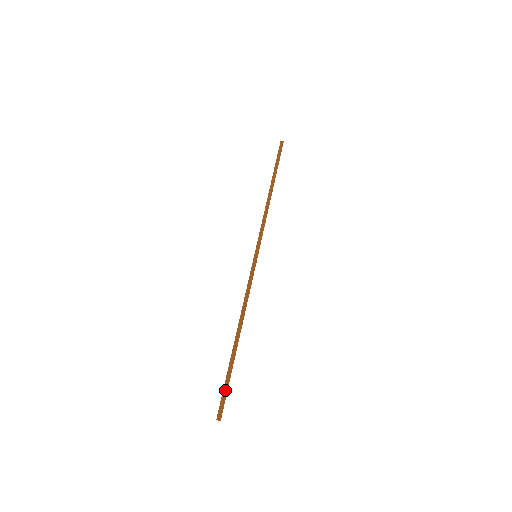
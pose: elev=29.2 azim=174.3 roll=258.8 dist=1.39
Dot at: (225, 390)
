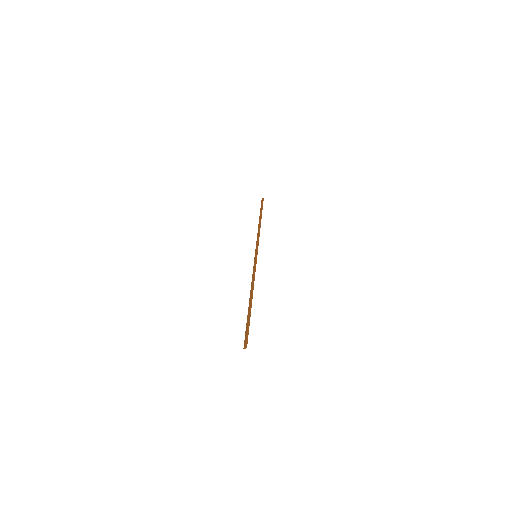
Dot at: (246, 330)
